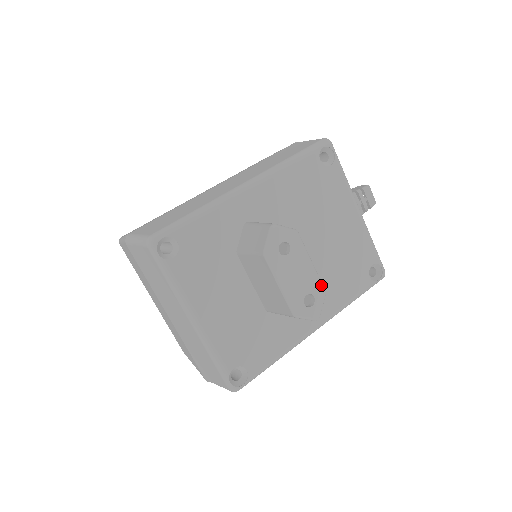
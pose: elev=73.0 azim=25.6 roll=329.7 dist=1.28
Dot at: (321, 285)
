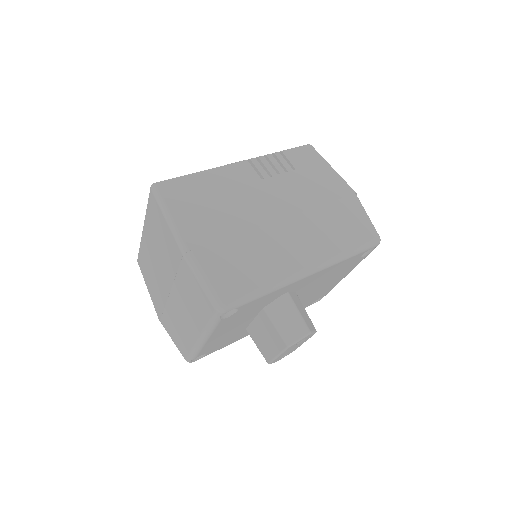
Dot at: occluded
